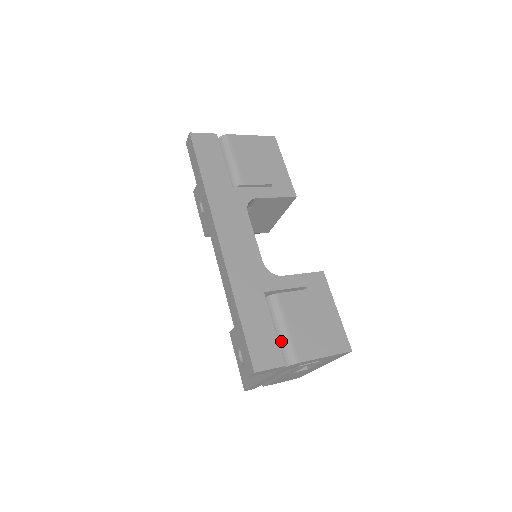
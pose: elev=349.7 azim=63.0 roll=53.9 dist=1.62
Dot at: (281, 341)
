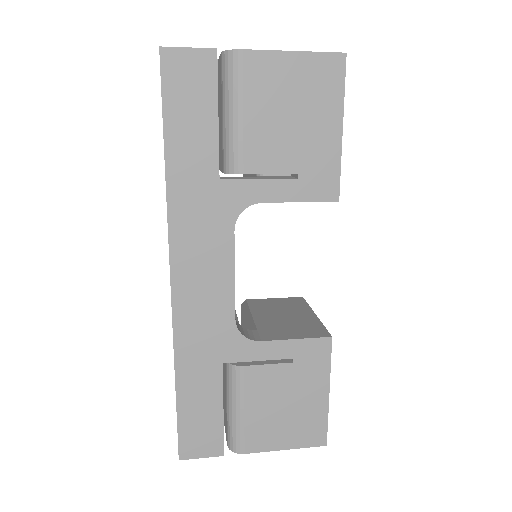
Dot at: (230, 422)
